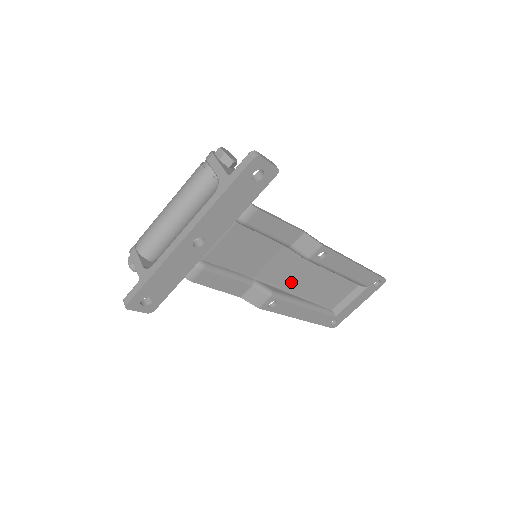
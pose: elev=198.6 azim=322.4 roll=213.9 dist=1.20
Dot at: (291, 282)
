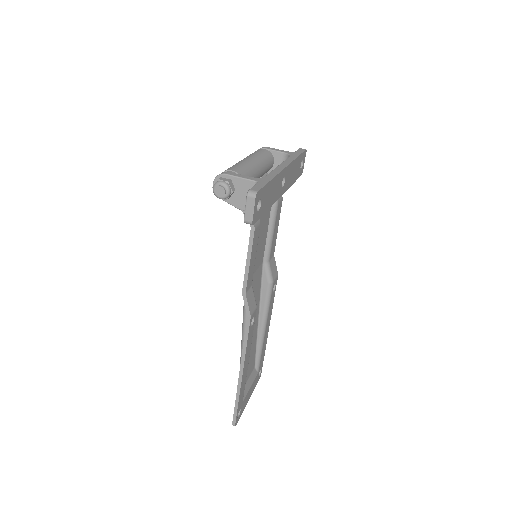
Dot at: occluded
